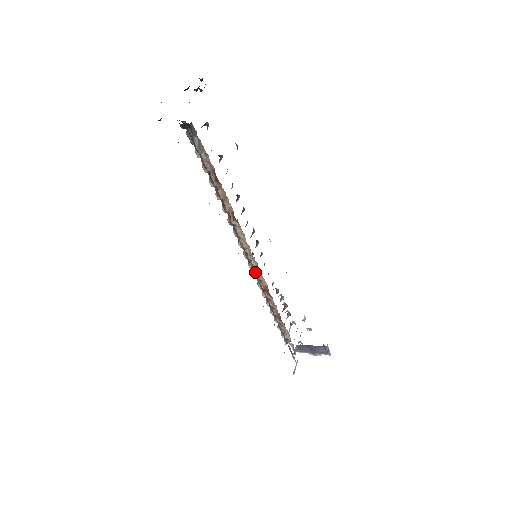
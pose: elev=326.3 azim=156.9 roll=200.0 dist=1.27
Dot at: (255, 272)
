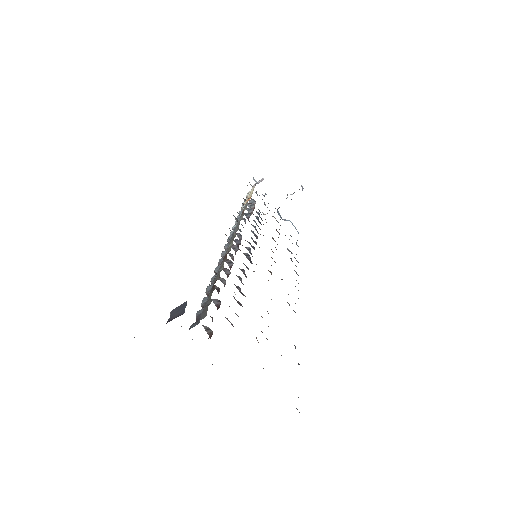
Dot at: occluded
